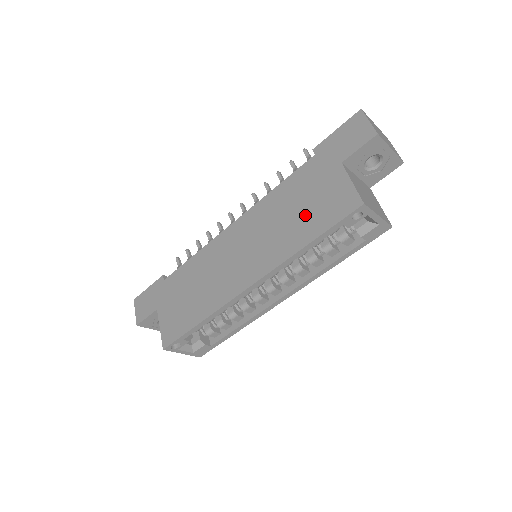
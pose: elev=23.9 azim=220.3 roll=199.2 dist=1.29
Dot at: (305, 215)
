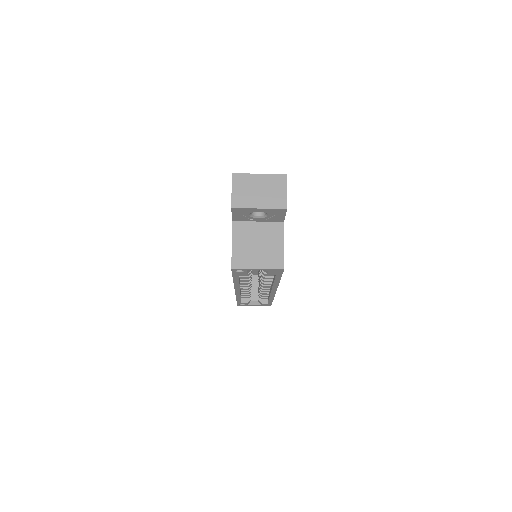
Dot at: occluded
